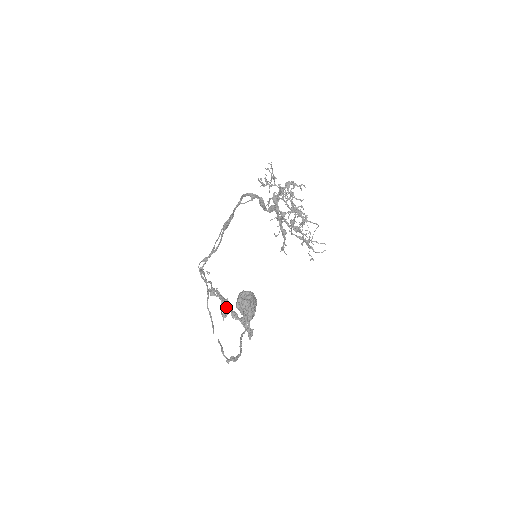
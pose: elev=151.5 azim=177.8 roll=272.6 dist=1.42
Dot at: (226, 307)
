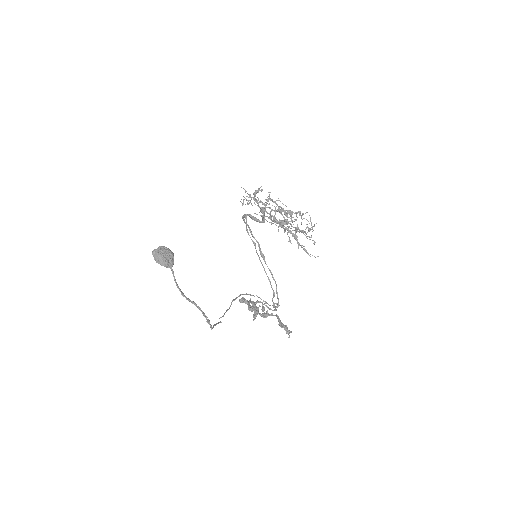
Dot at: (257, 310)
